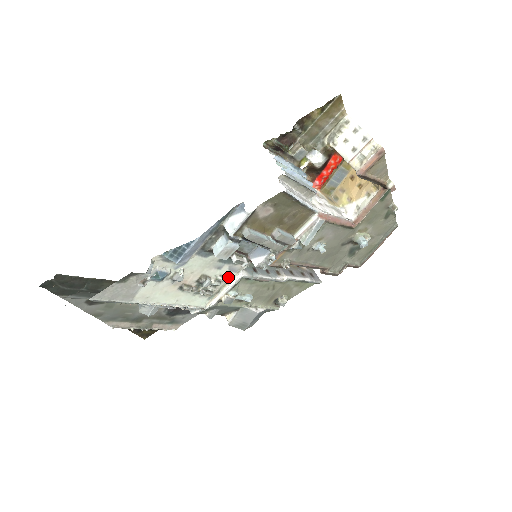
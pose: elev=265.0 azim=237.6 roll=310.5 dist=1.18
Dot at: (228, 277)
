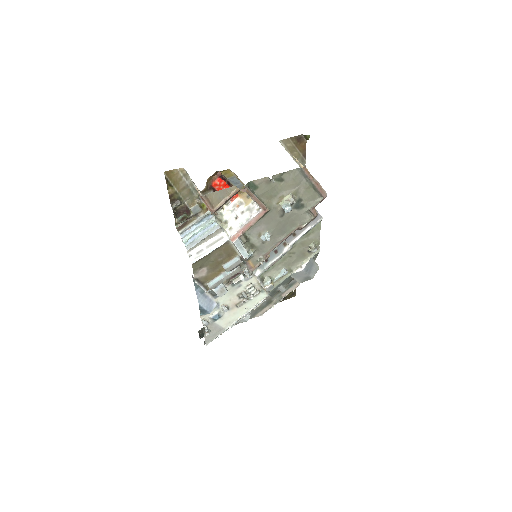
Dot at: (253, 281)
